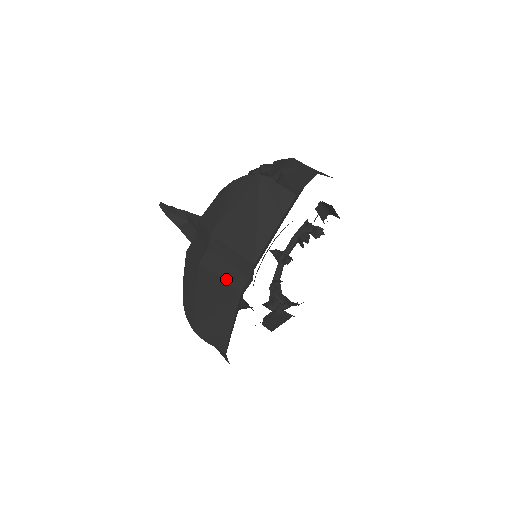
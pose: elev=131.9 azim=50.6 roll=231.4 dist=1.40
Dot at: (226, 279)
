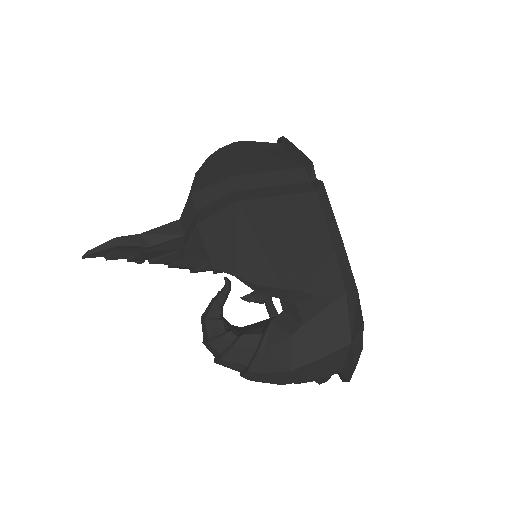
Dot at: (287, 193)
